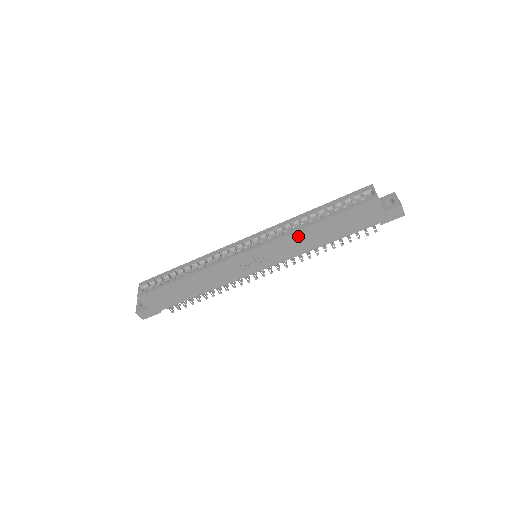
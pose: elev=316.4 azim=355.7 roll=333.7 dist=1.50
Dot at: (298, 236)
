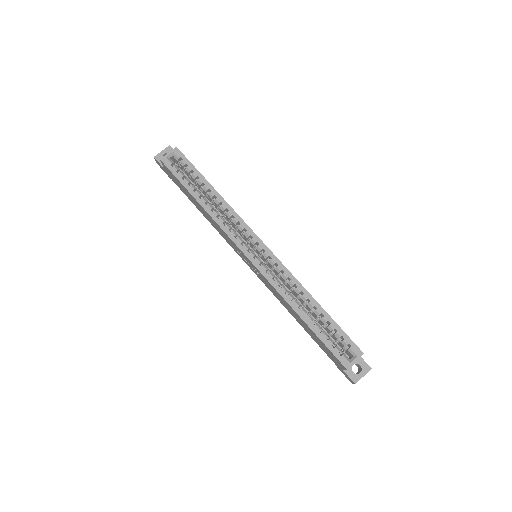
Dot at: (284, 300)
